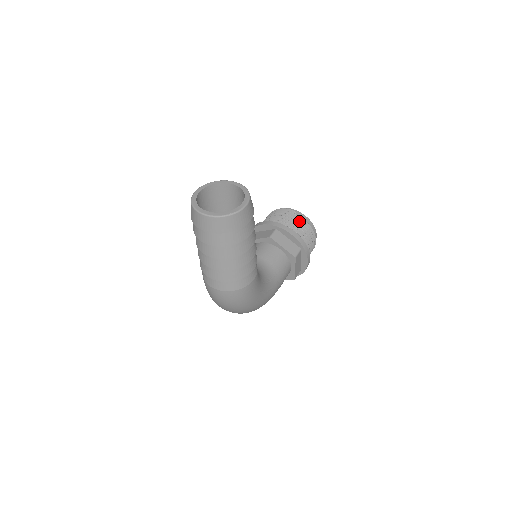
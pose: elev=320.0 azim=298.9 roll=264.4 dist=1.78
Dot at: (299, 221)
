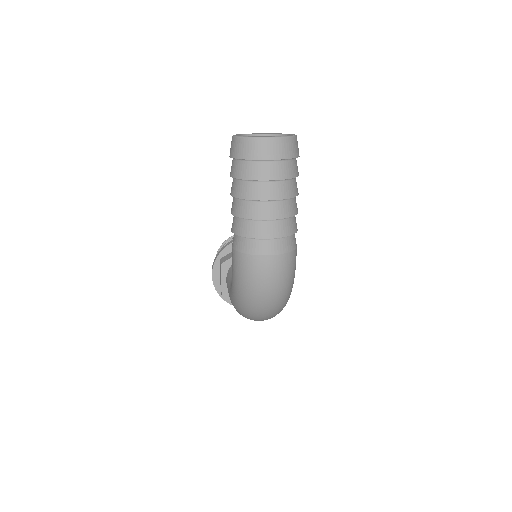
Dot at: occluded
